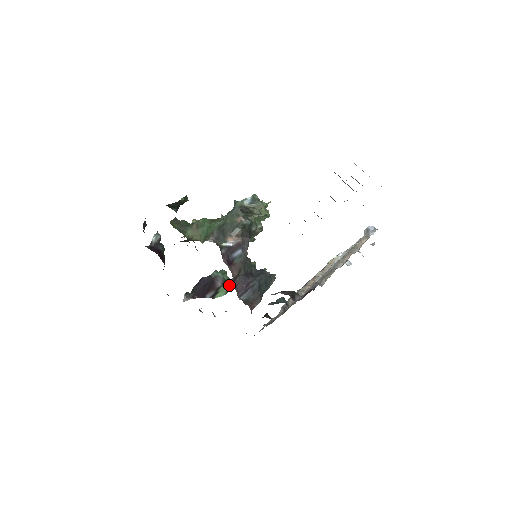
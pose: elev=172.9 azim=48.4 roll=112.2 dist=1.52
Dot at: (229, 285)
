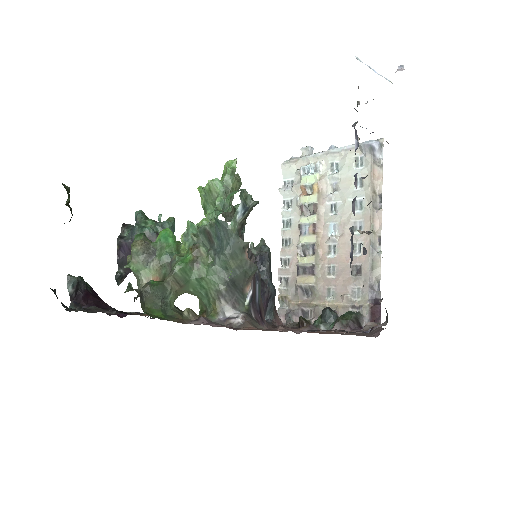
Dot at: occluded
